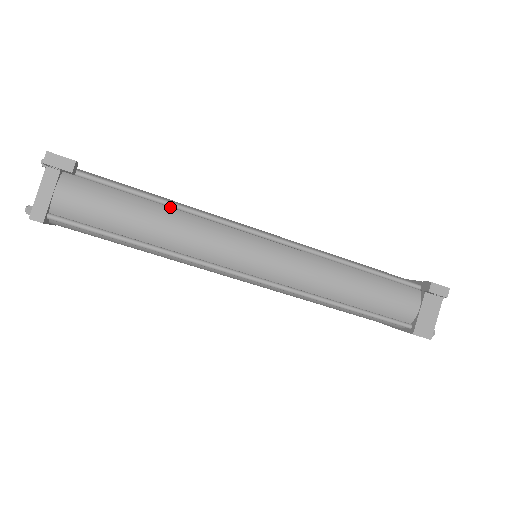
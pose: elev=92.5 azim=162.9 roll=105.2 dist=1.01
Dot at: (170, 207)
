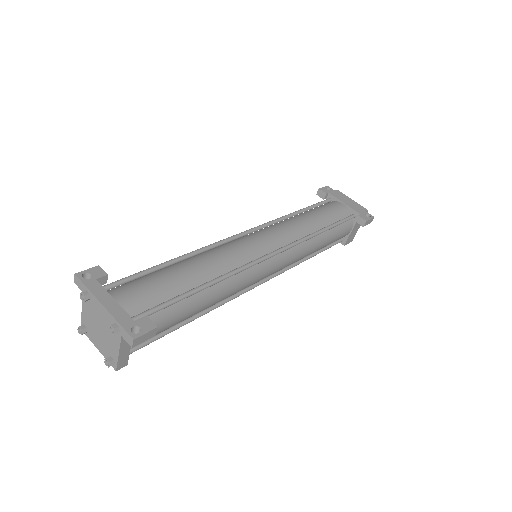
Dot at: (211, 283)
